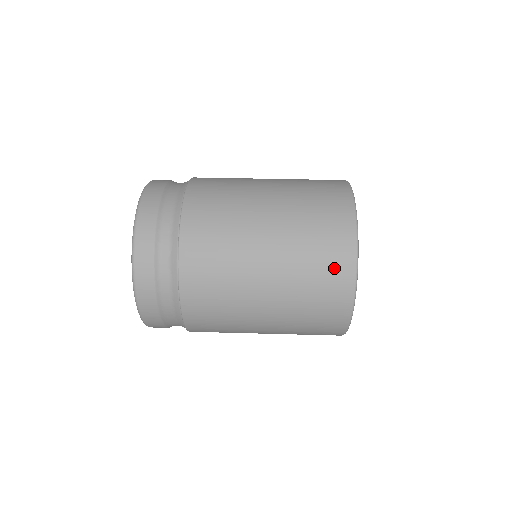
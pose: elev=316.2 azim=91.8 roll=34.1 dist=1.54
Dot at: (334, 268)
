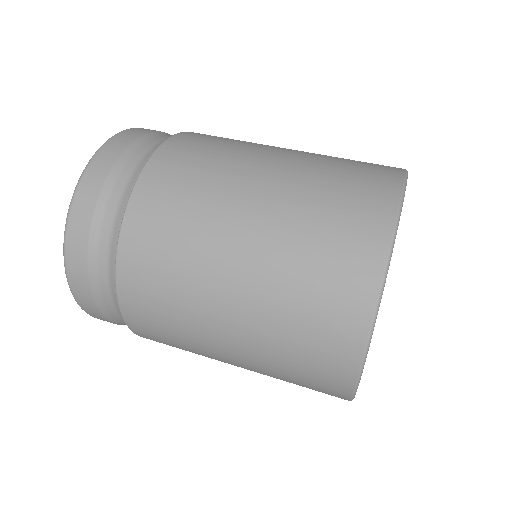
Dot at: (360, 212)
